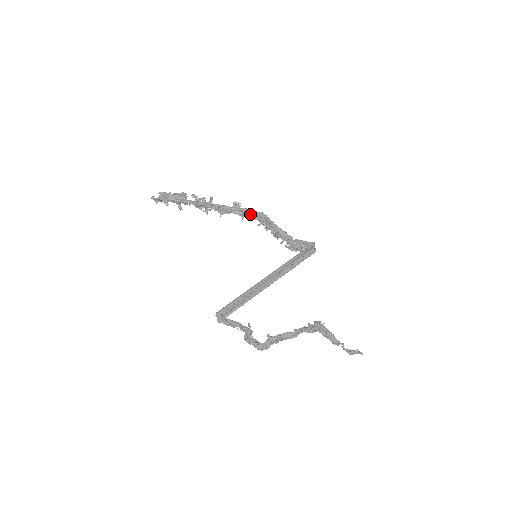
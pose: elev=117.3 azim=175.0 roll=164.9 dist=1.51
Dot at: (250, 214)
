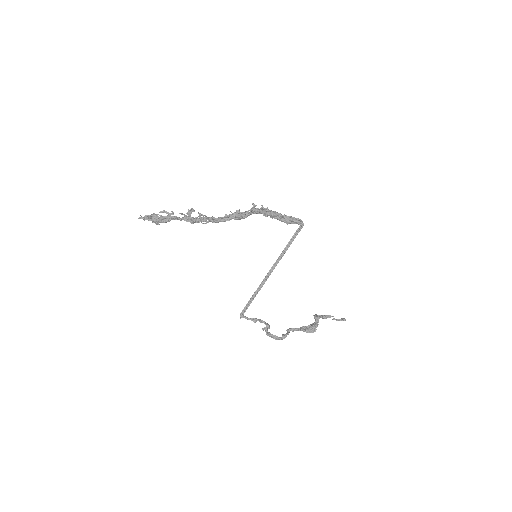
Dot at: occluded
